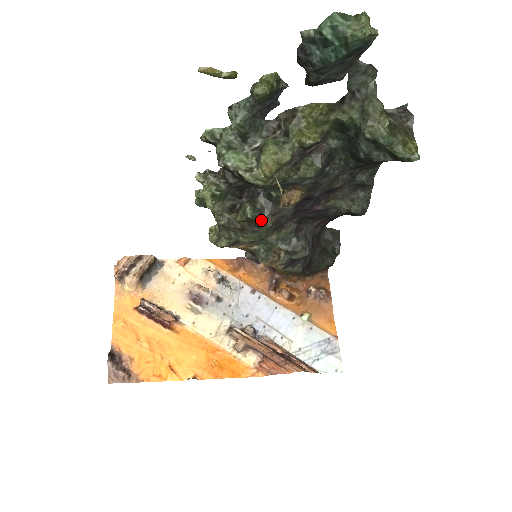
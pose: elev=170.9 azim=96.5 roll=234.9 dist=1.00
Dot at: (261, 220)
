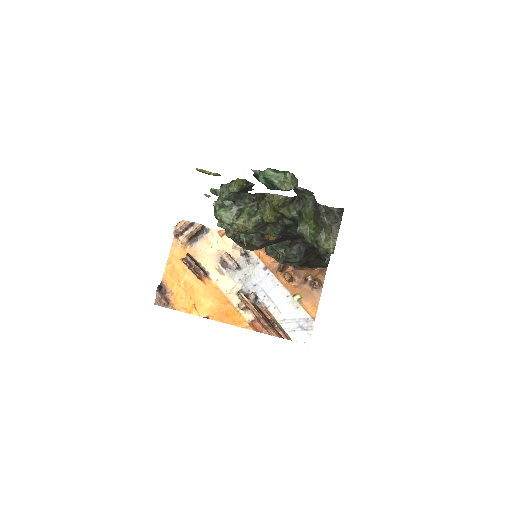
Dot at: (251, 243)
